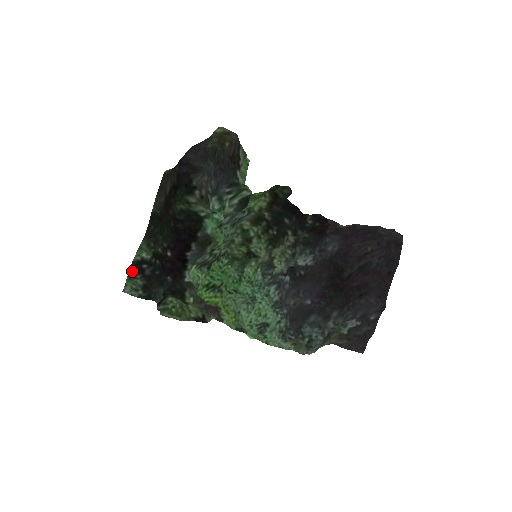
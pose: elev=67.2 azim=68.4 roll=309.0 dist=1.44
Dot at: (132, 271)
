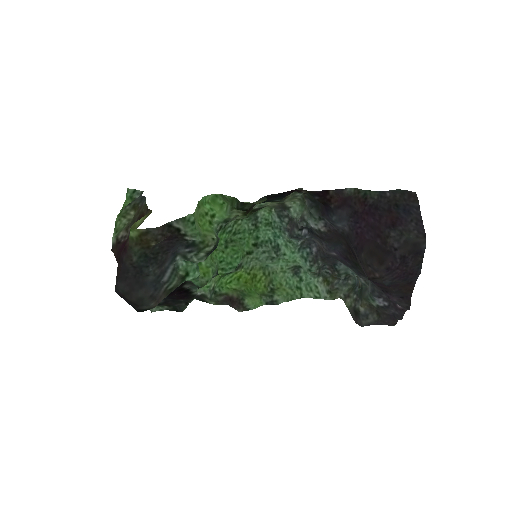
Dot at: occluded
